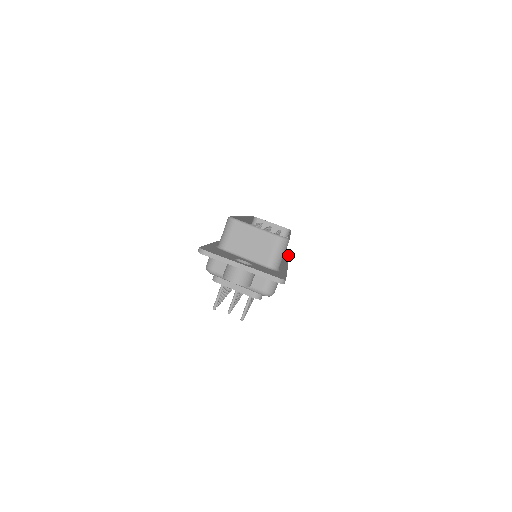
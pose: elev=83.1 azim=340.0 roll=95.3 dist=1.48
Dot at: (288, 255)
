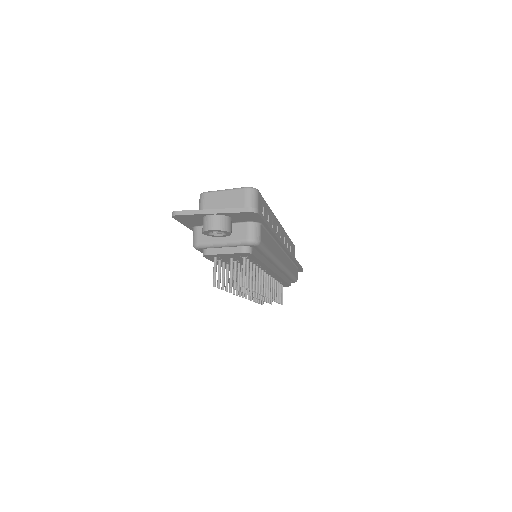
Dot at: occluded
